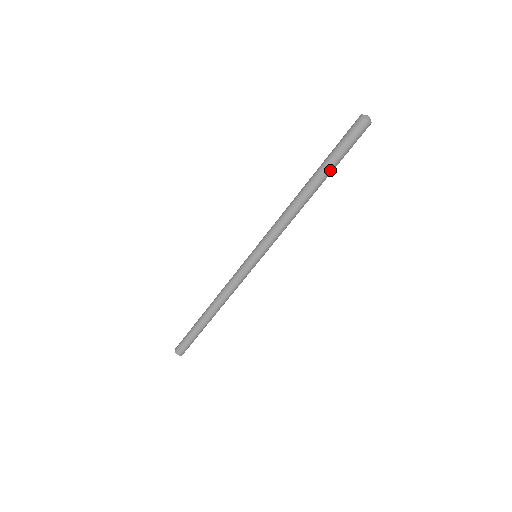
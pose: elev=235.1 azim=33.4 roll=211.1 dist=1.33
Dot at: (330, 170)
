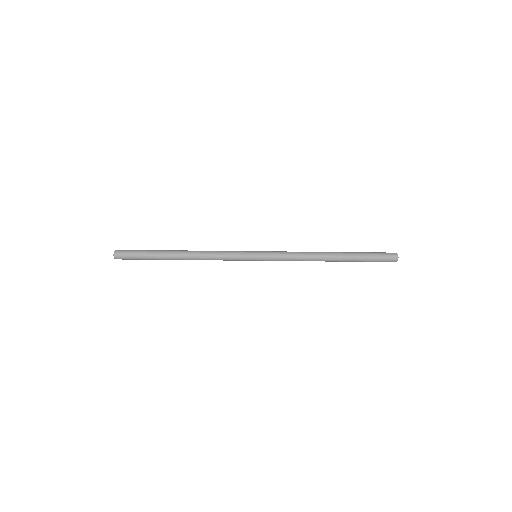
Dot at: (354, 259)
